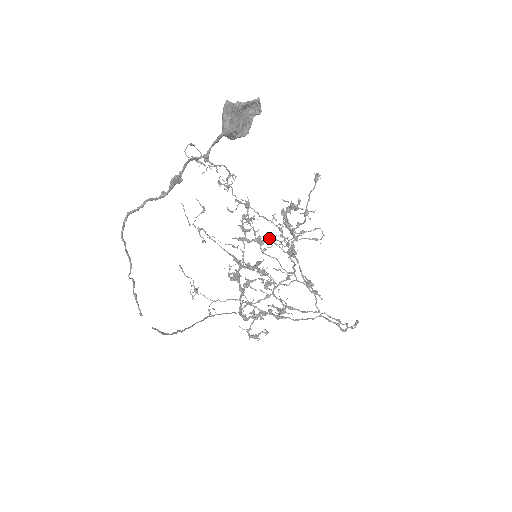
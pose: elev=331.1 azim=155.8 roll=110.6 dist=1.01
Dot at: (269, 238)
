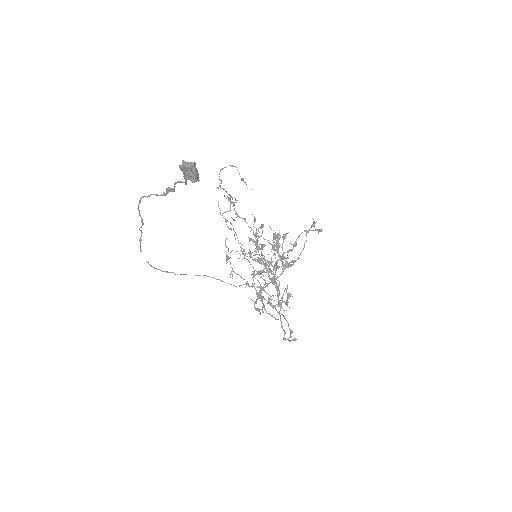
Dot at: (271, 249)
